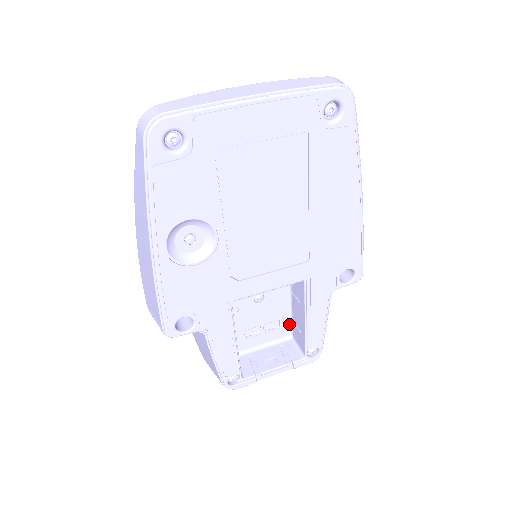
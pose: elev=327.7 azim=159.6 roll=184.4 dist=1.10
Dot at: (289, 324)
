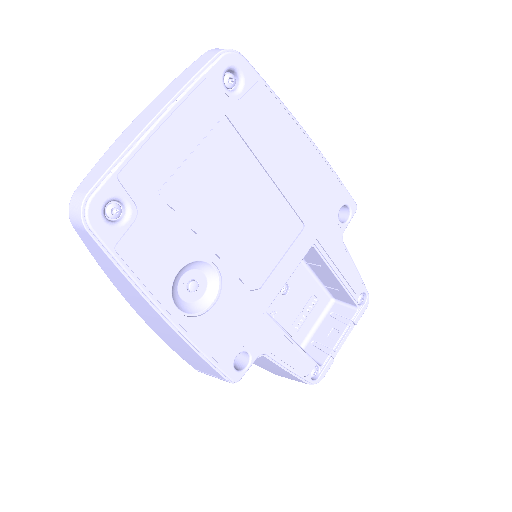
Dot at: (323, 291)
